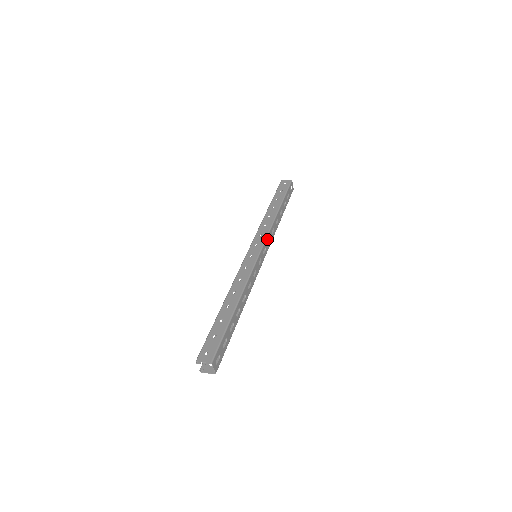
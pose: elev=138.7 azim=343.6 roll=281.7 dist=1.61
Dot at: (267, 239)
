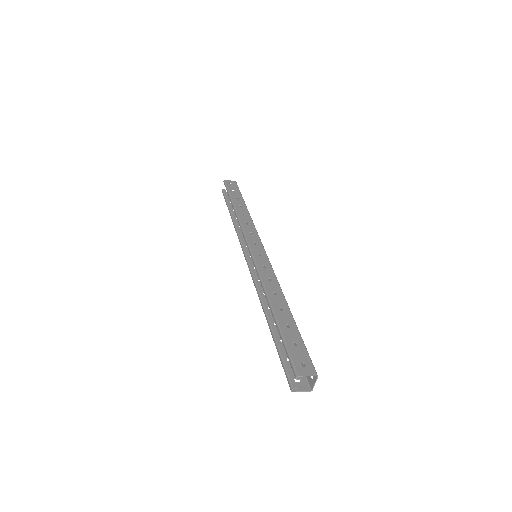
Dot at: occluded
